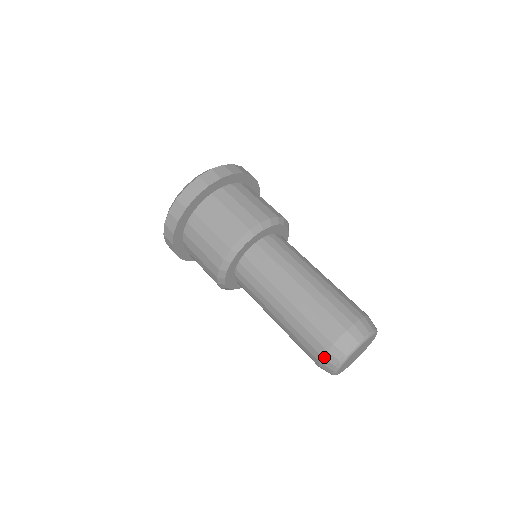
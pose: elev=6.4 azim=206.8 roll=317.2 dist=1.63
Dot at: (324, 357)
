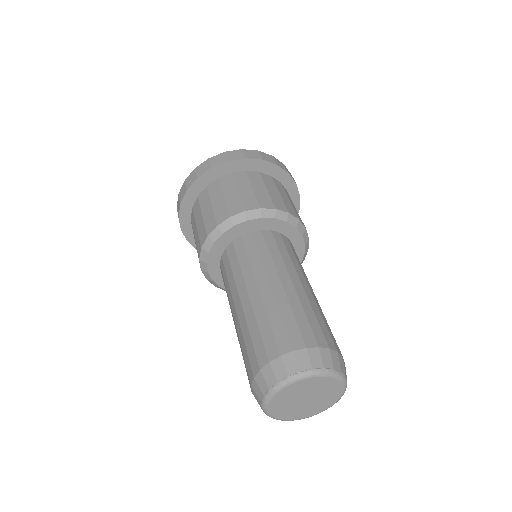
Dot at: (252, 392)
